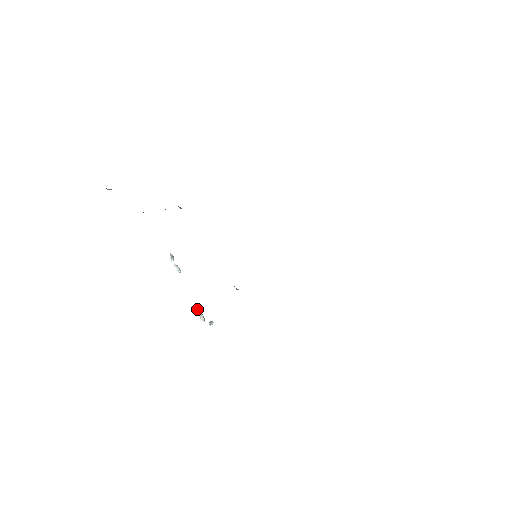
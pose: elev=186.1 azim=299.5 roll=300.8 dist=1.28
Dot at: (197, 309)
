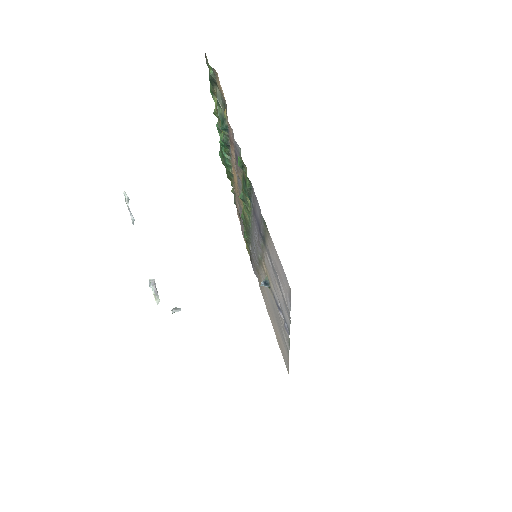
Dot at: (154, 284)
